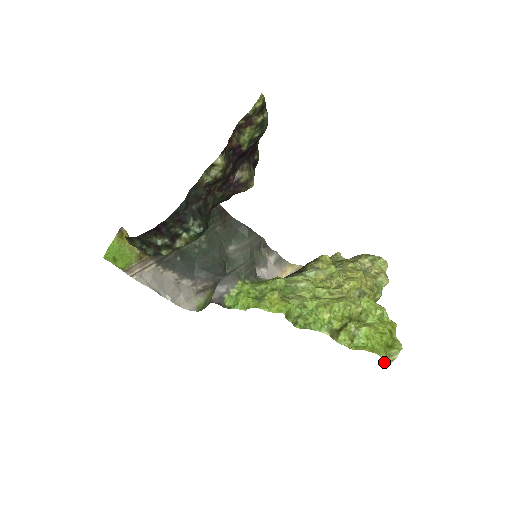
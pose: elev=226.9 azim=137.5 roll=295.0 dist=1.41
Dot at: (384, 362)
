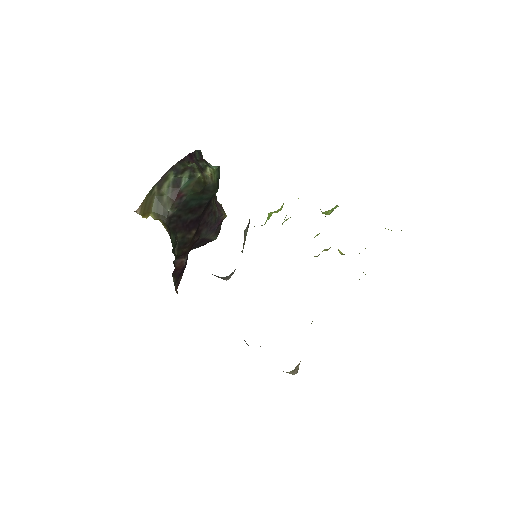
Dot at: occluded
